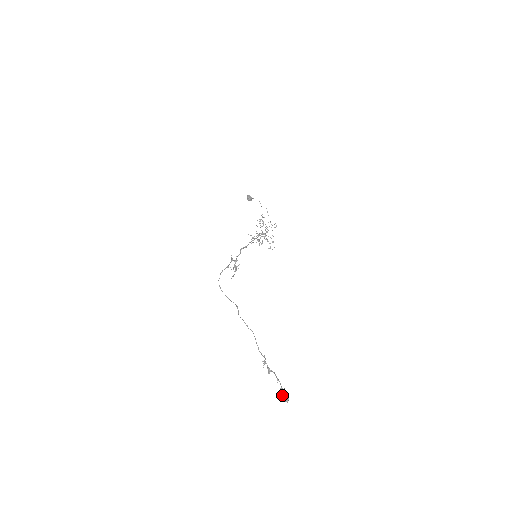
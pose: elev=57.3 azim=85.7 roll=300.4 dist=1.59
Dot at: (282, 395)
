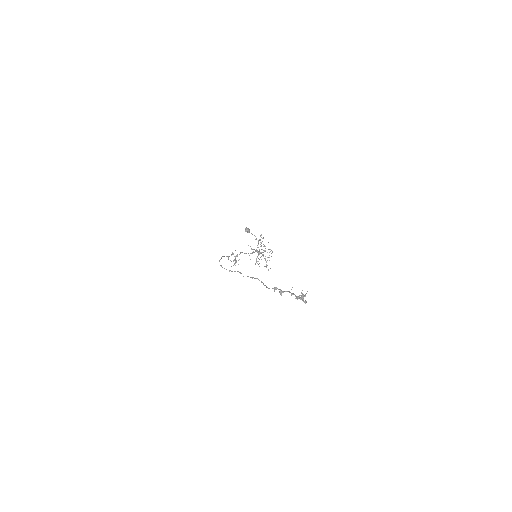
Dot at: (299, 296)
